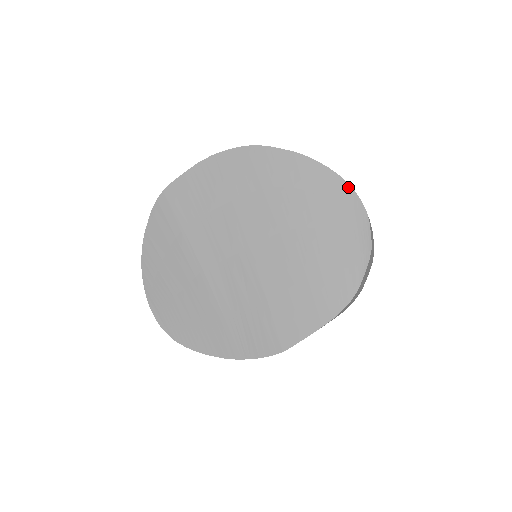
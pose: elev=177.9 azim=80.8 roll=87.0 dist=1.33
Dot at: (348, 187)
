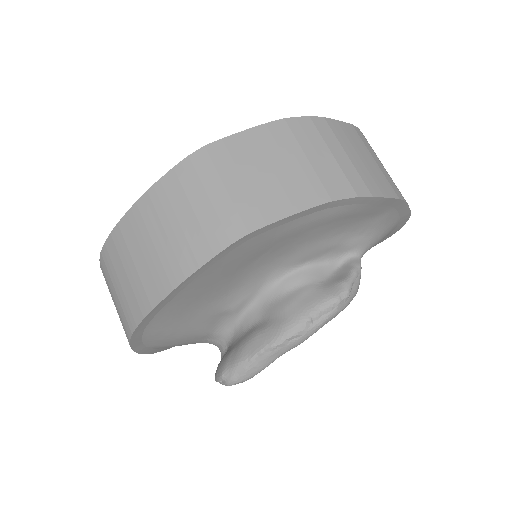
Dot at: occluded
